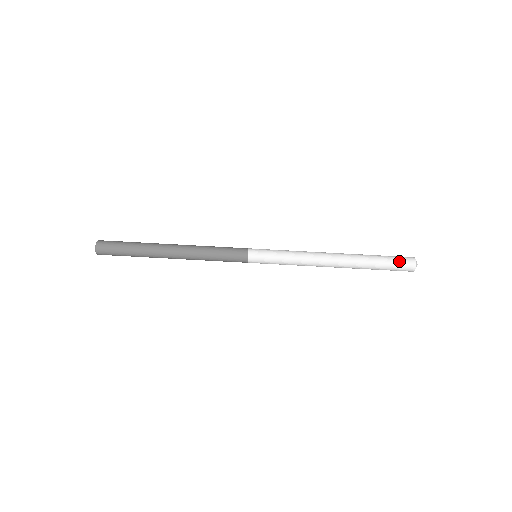
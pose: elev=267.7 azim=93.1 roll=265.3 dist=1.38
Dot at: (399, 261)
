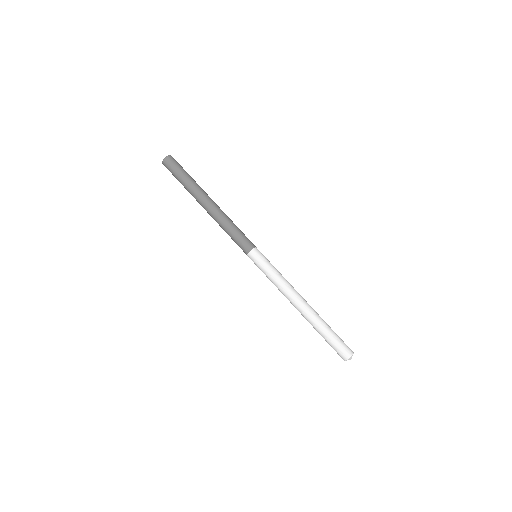
Dot at: (338, 348)
